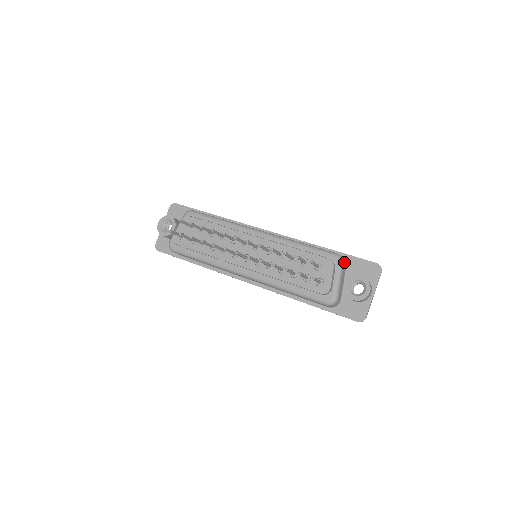
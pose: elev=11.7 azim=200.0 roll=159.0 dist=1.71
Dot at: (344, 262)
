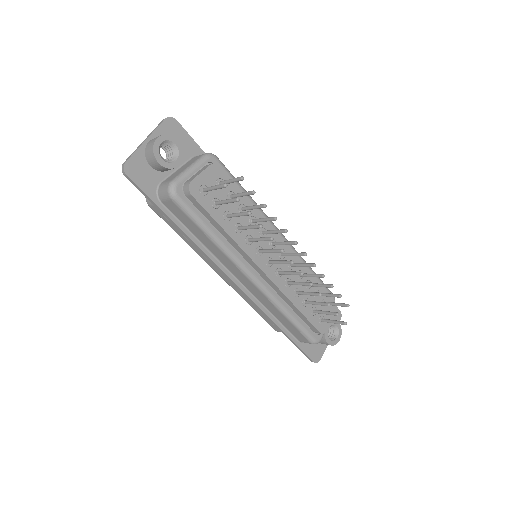
Dot at: occluded
